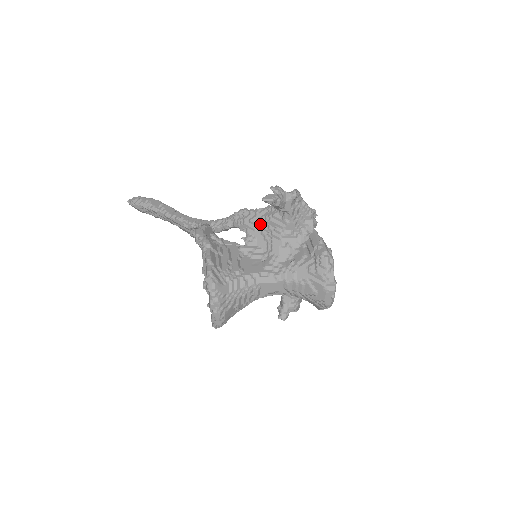
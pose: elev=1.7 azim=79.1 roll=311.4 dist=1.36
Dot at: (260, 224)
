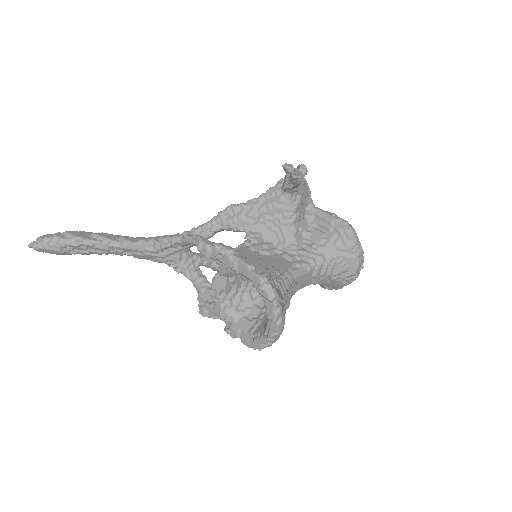
Dot at: (261, 216)
